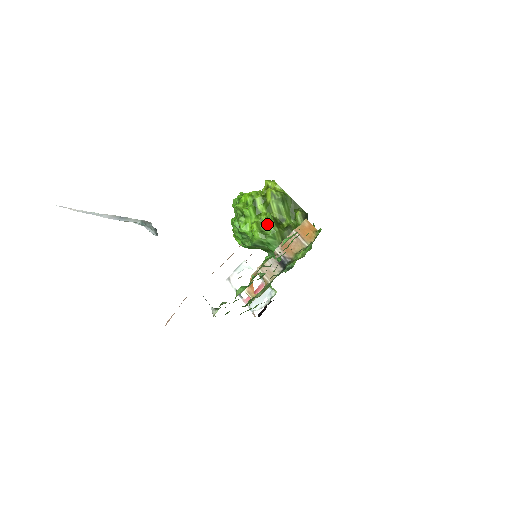
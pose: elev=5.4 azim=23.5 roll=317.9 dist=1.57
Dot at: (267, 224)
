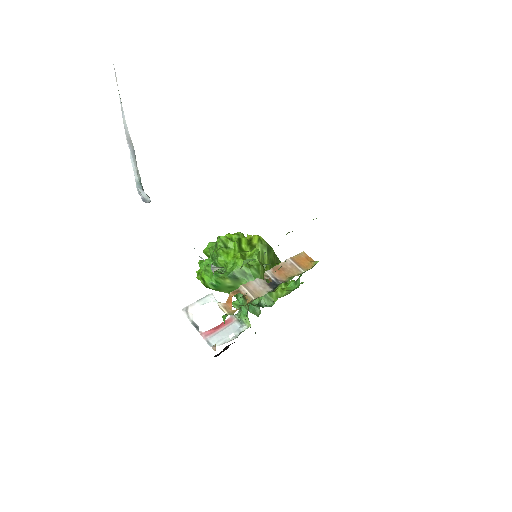
Dot at: (253, 257)
